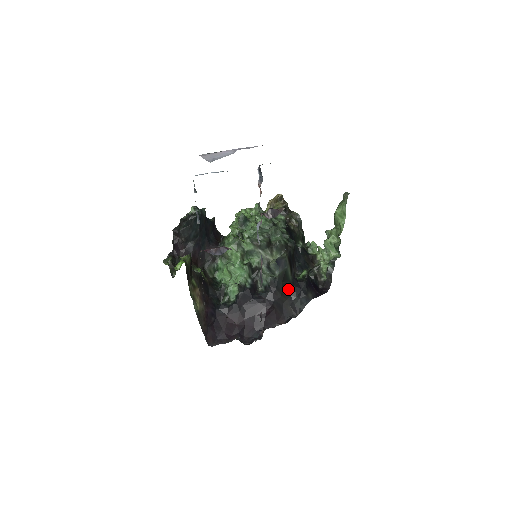
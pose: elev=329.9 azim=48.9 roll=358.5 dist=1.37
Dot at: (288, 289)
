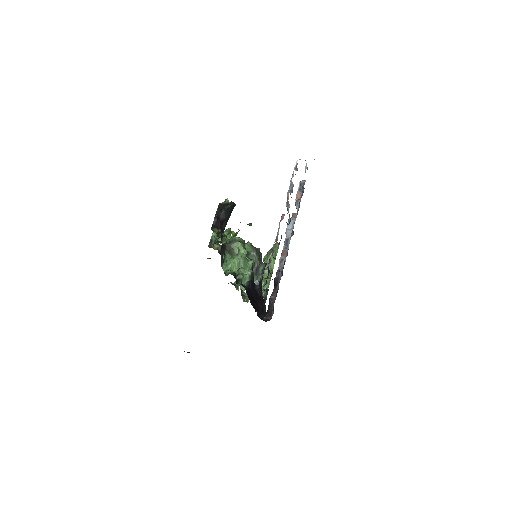
Dot at: occluded
